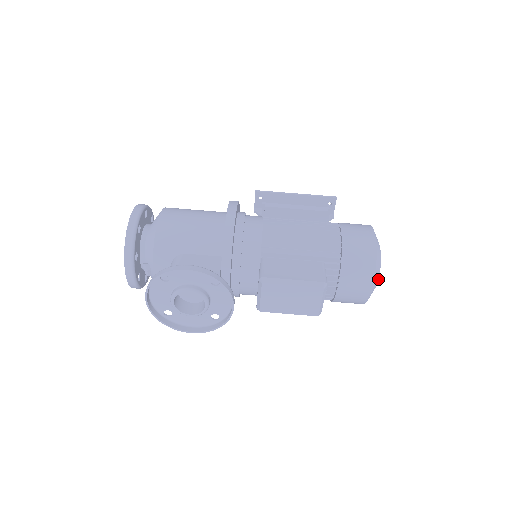
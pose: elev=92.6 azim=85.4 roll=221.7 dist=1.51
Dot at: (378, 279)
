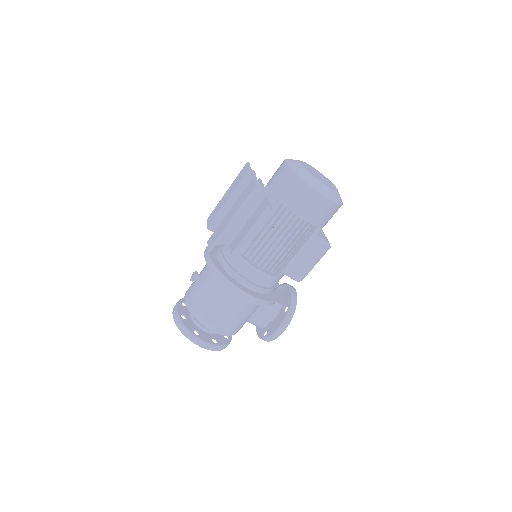
Dot at: (337, 189)
